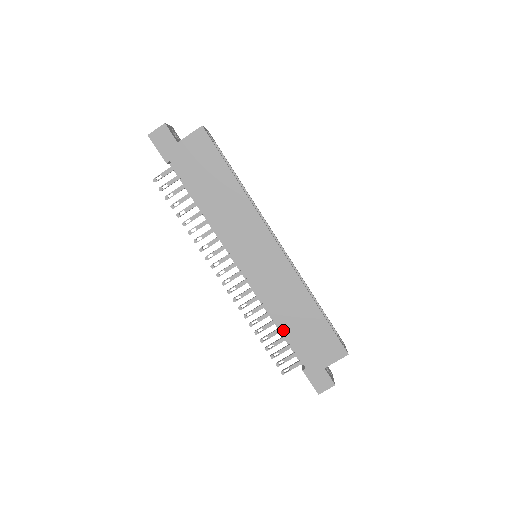
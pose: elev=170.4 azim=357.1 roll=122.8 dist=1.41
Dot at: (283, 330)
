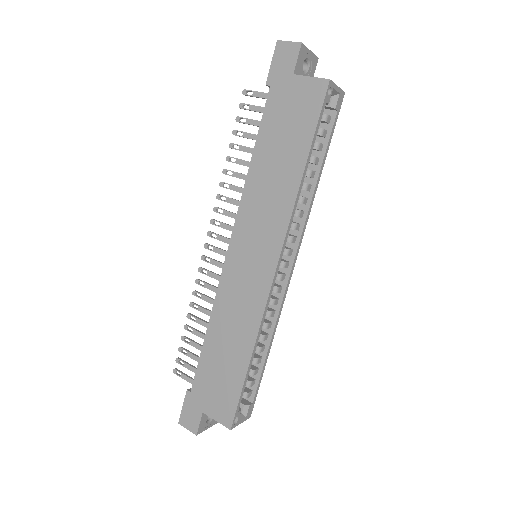
Dot at: (206, 341)
